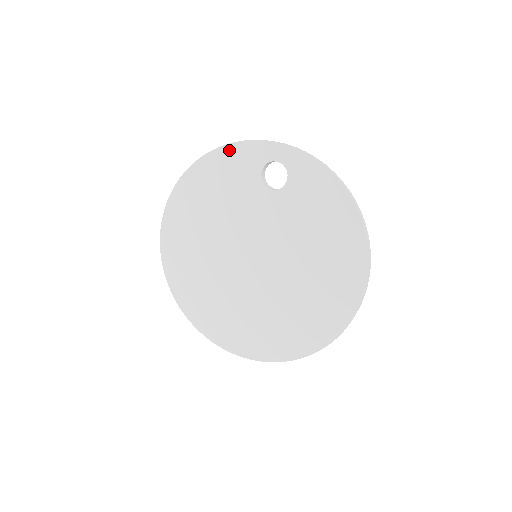
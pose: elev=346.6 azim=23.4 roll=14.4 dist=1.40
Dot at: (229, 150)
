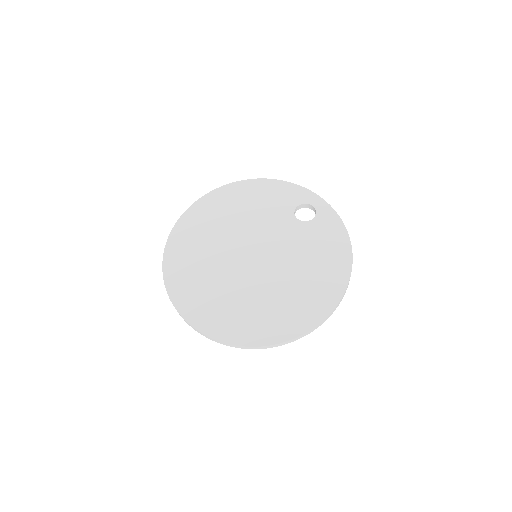
Dot at: (283, 184)
